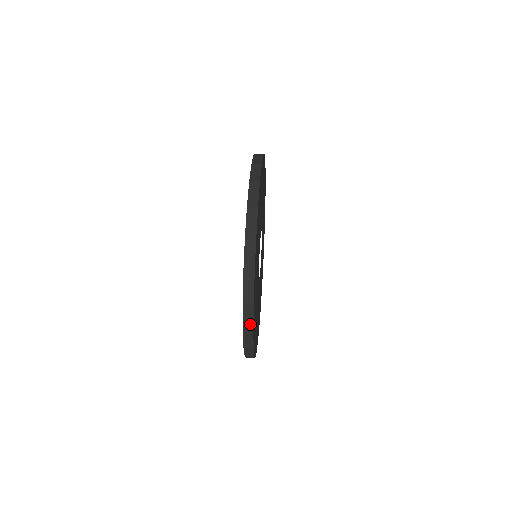
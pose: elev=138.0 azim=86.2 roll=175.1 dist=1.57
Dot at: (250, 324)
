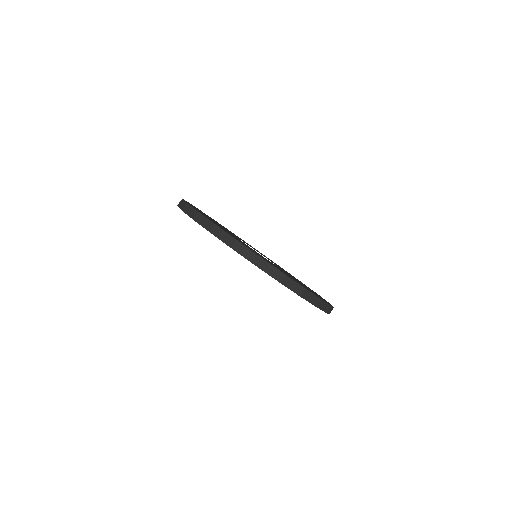
Dot at: (300, 288)
